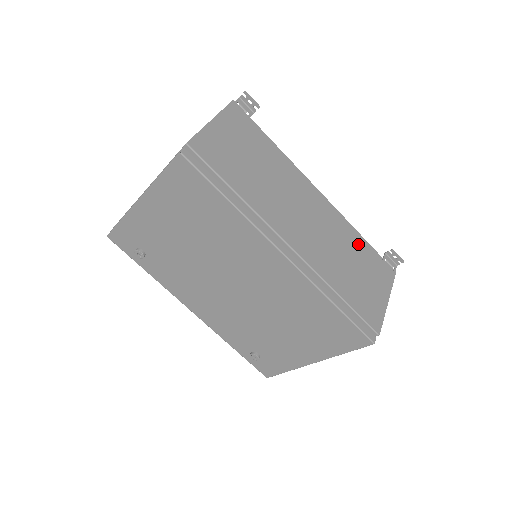
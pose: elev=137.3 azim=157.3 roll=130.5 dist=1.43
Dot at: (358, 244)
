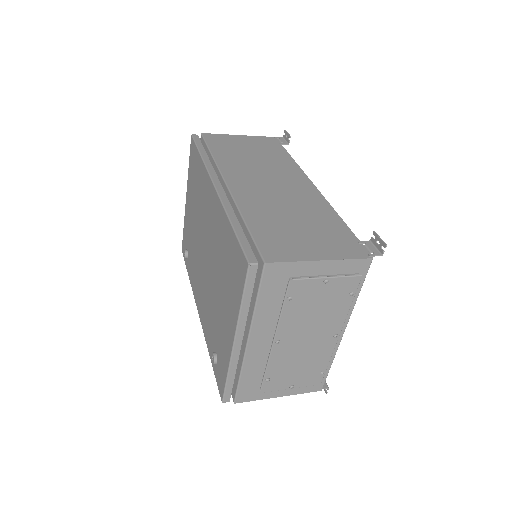
Dot at: (327, 220)
